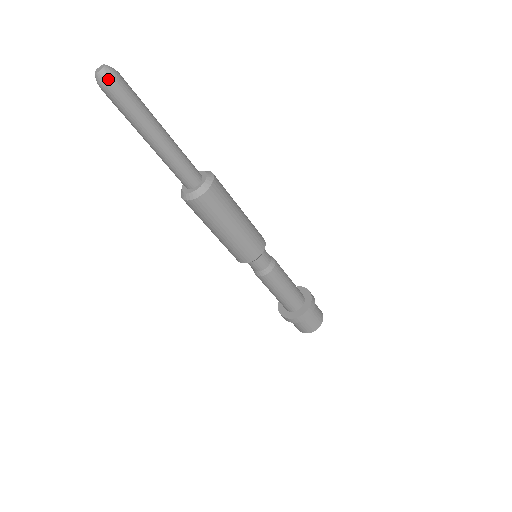
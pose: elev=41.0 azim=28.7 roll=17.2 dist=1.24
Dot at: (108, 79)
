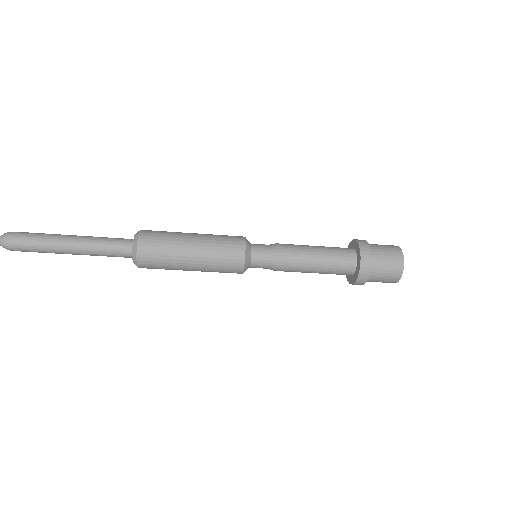
Dot at: (5, 245)
